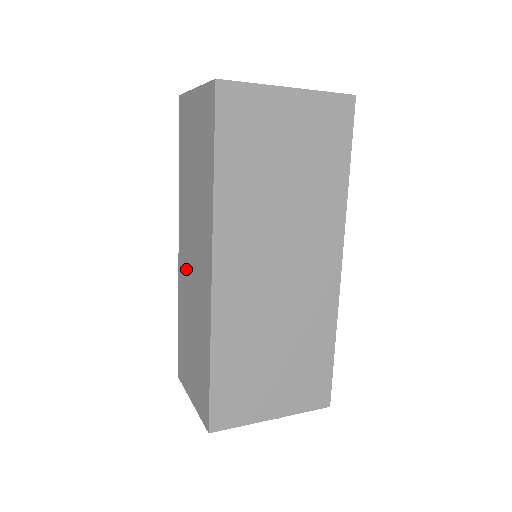
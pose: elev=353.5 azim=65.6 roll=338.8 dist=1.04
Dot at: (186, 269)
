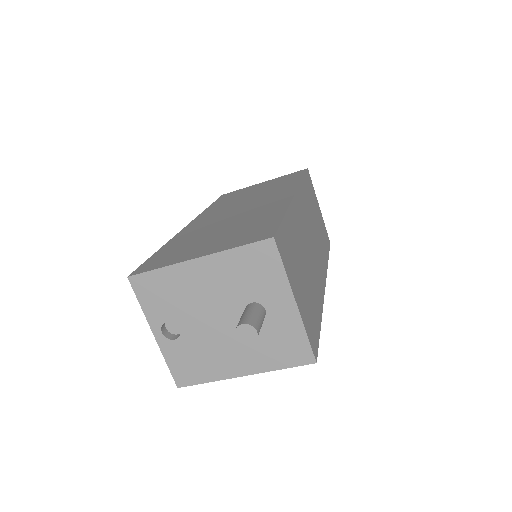
Dot at: occluded
